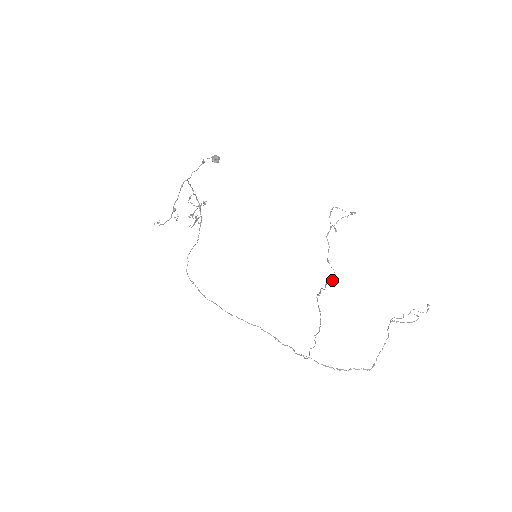
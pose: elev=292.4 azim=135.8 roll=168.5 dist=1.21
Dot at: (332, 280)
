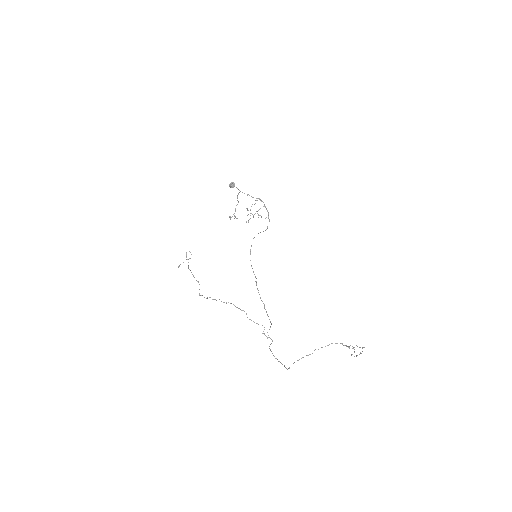
Dot at: (200, 295)
